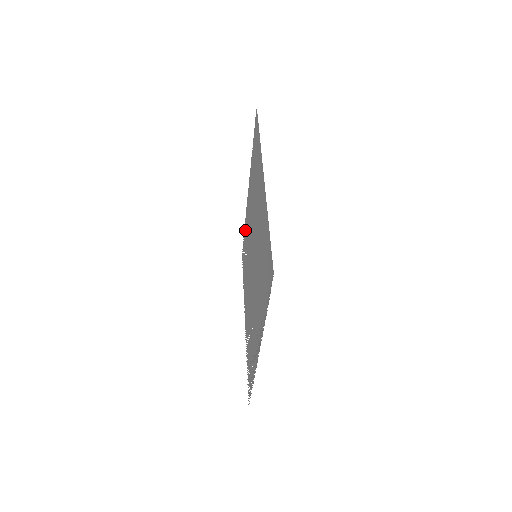
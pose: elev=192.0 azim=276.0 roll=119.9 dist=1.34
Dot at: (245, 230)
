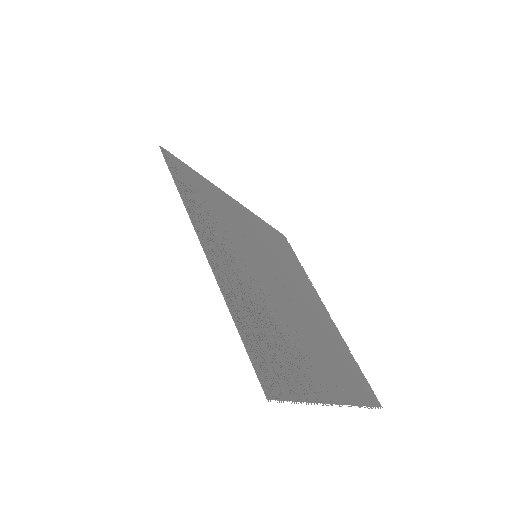
Dot at: (346, 352)
